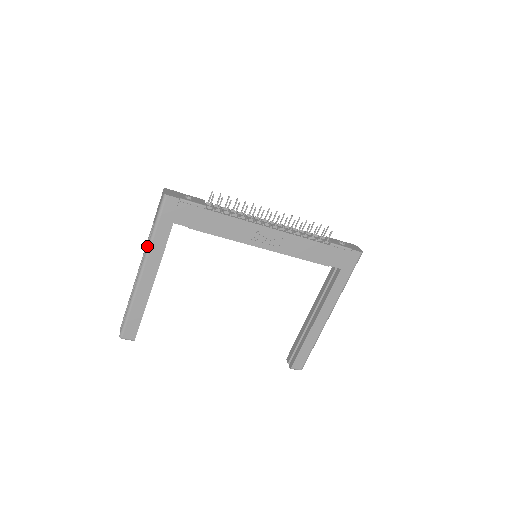
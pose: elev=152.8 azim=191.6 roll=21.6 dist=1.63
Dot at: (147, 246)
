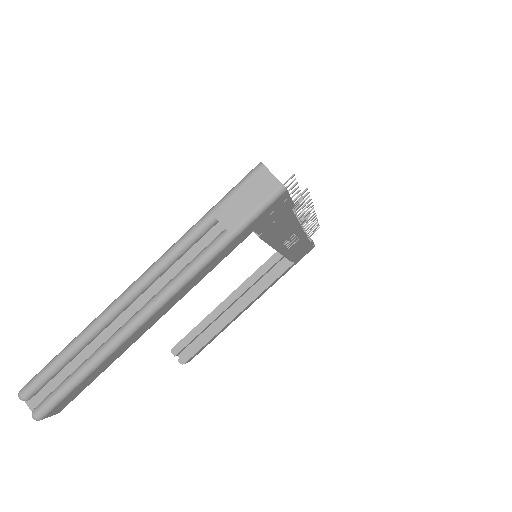
Dot at: (195, 266)
